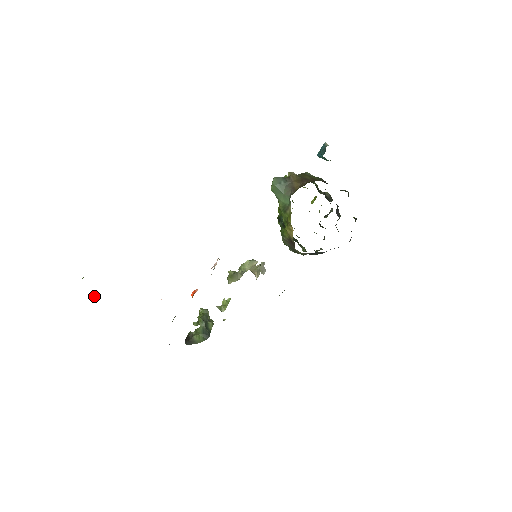
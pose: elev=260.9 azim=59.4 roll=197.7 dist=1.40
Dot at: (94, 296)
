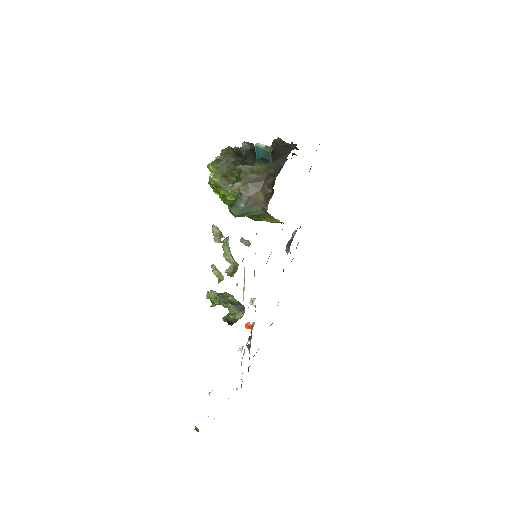
Dot at: occluded
